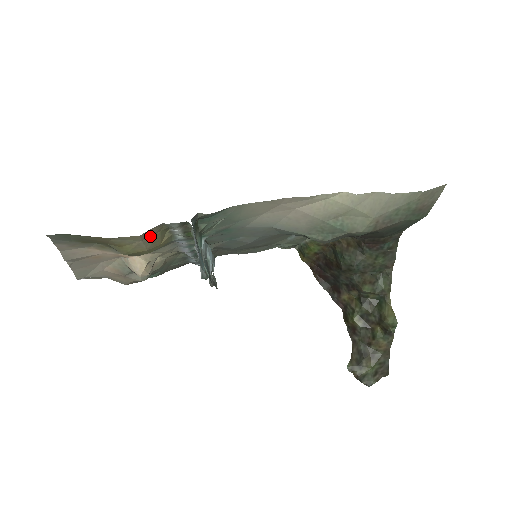
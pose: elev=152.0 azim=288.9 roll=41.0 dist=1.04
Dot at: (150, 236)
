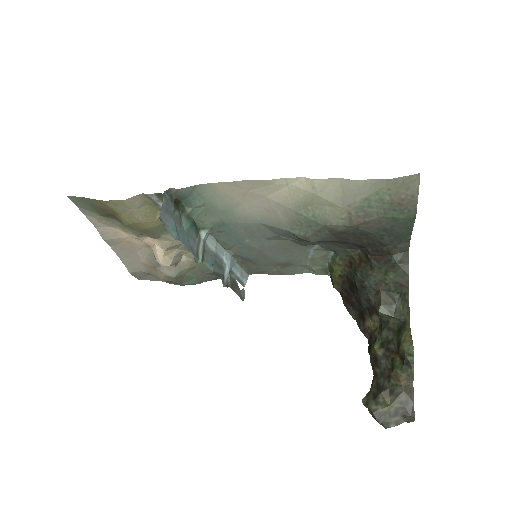
Dot at: (138, 207)
